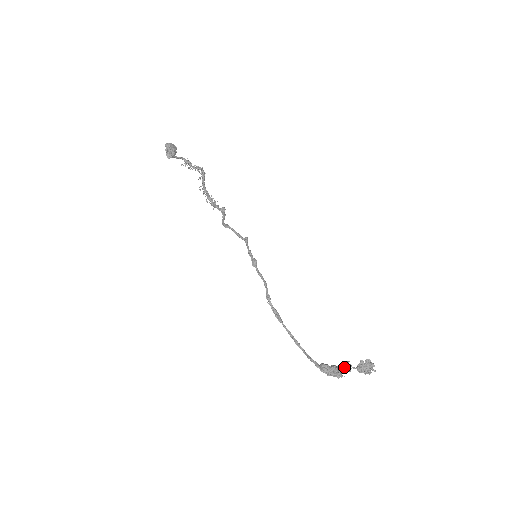
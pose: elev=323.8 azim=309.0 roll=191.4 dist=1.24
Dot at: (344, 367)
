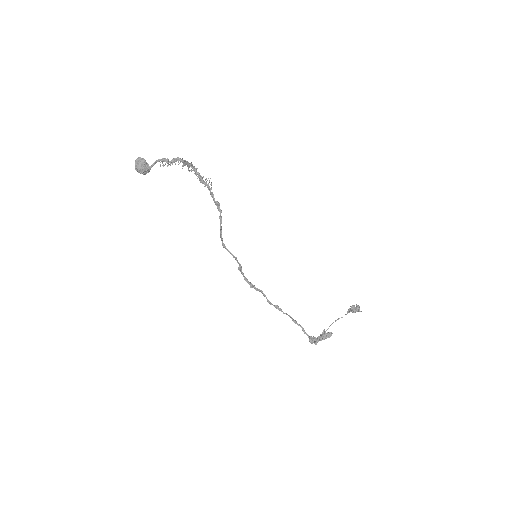
Dot at: (325, 338)
